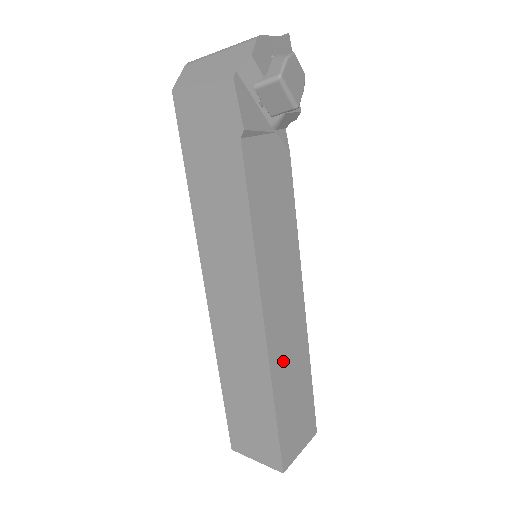
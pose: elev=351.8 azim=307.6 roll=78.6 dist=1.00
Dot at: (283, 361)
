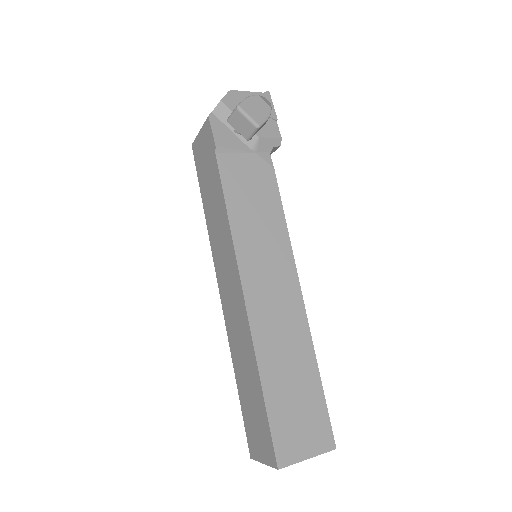
Dot at: (273, 343)
